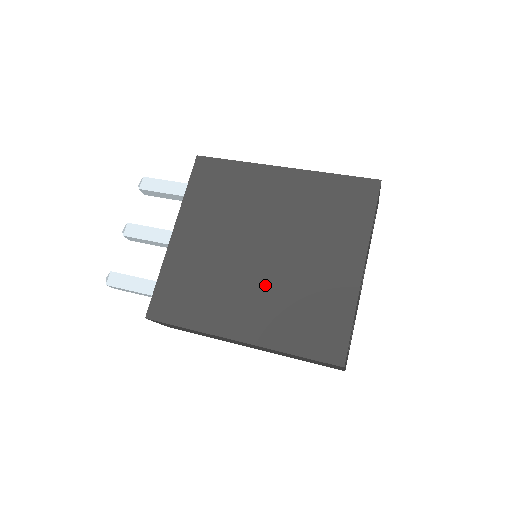
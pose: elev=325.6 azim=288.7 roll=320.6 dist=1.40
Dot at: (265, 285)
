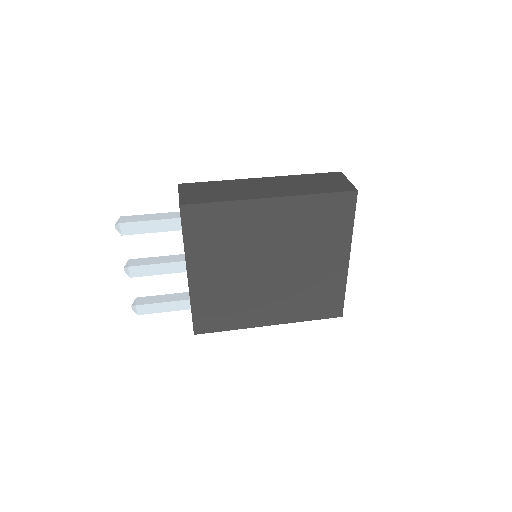
Dot at: (279, 290)
